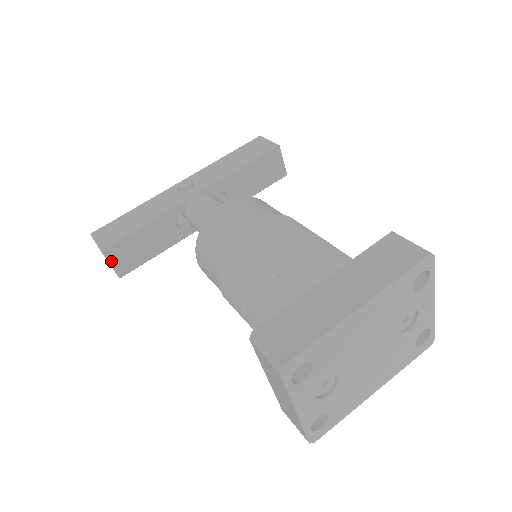
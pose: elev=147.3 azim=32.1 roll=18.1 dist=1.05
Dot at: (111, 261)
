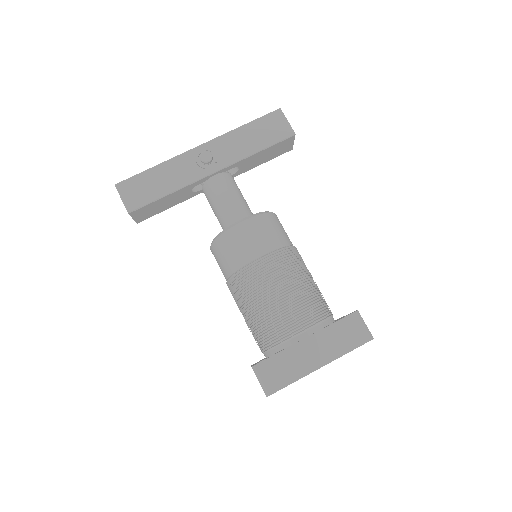
Dot at: (134, 217)
